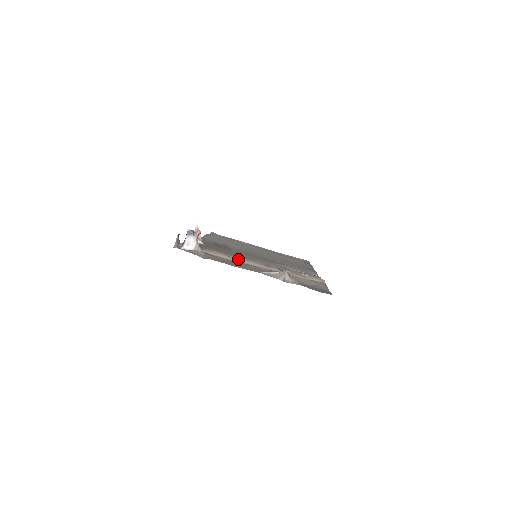
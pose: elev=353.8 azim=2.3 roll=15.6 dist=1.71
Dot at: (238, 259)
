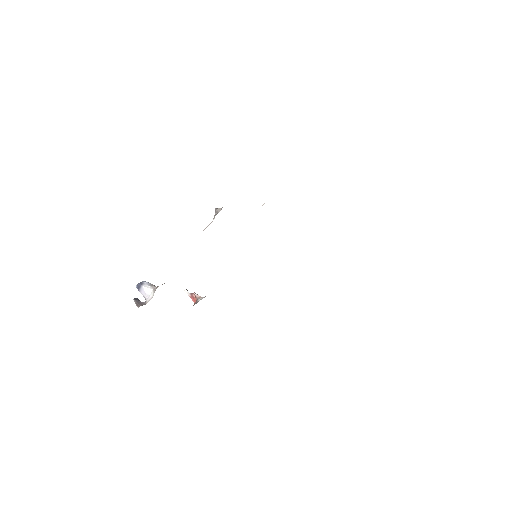
Dot at: occluded
